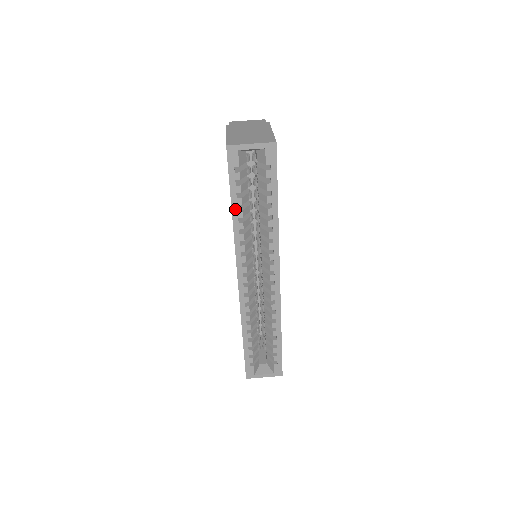
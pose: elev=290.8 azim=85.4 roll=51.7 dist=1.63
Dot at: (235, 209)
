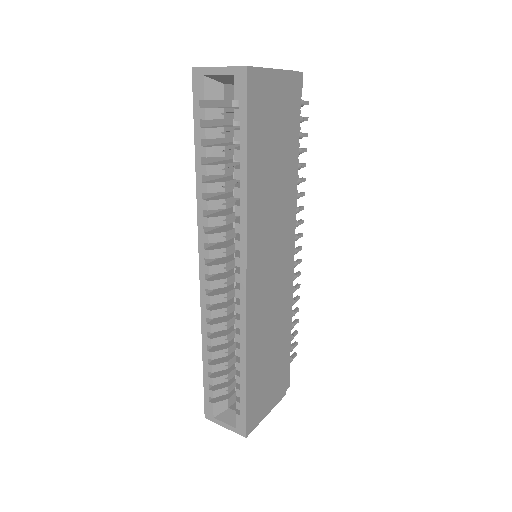
Dot at: (199, 161)
